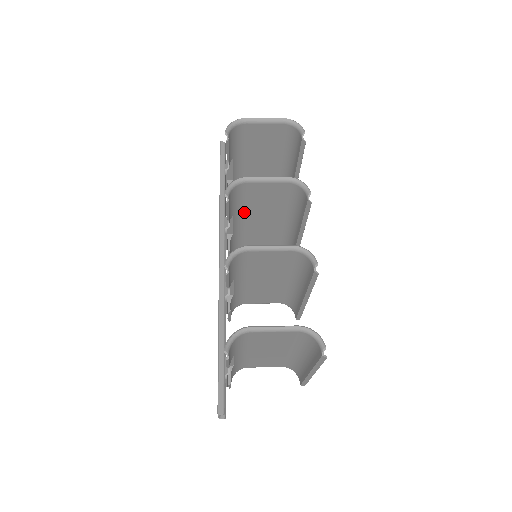
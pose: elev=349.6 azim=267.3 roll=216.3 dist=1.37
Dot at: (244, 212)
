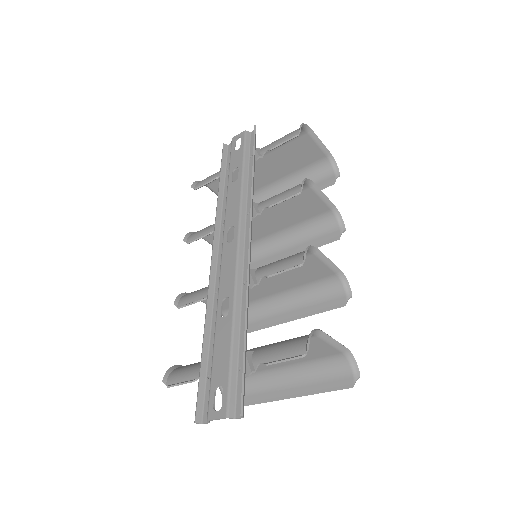
Dot at: occluded
